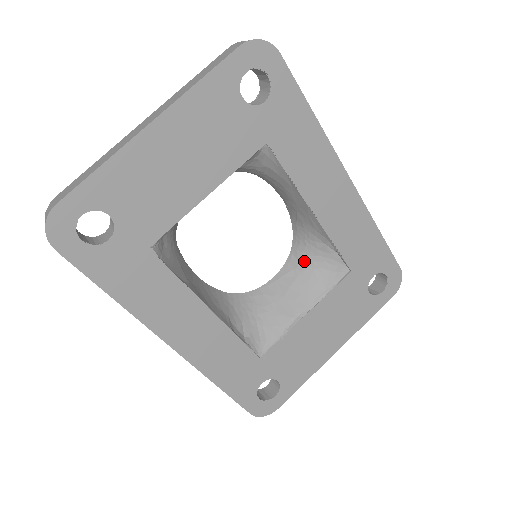
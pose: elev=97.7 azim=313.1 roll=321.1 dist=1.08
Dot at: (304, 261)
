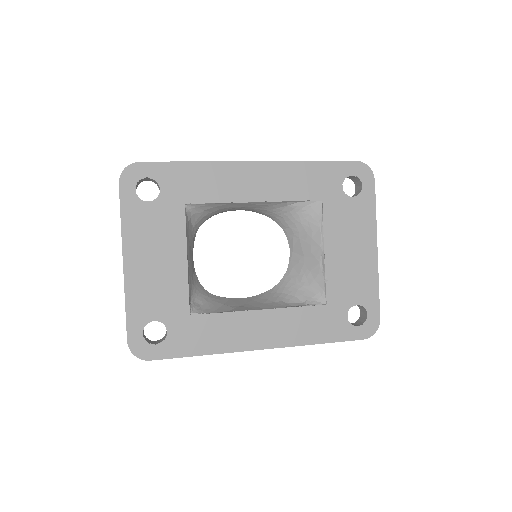
Dot at: (292, 226)
